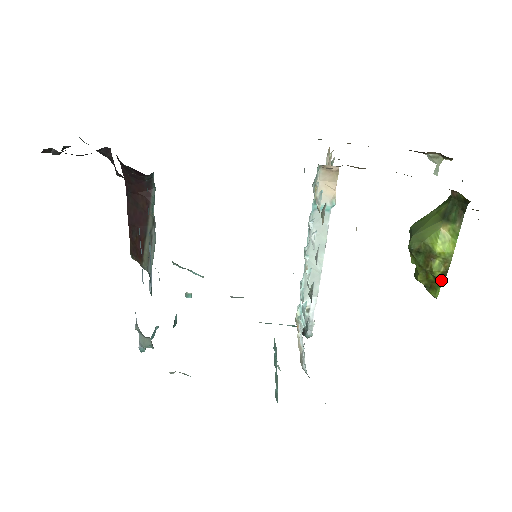
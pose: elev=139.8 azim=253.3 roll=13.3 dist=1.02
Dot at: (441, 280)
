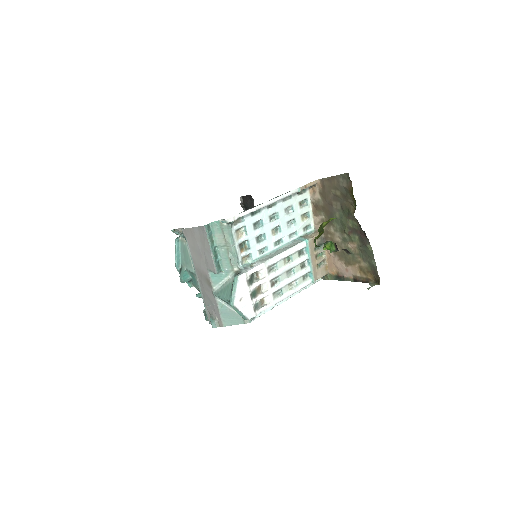
Dot at: occluded
